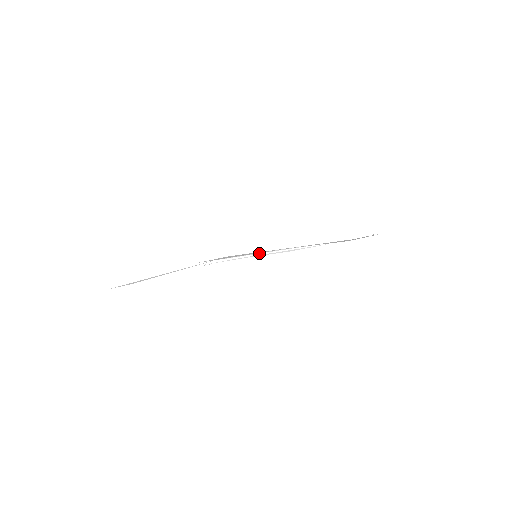
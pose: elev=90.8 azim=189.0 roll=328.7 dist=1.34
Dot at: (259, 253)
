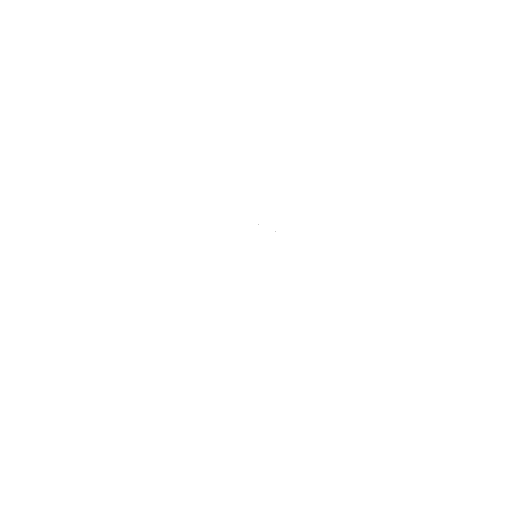
Dot at: occluded
